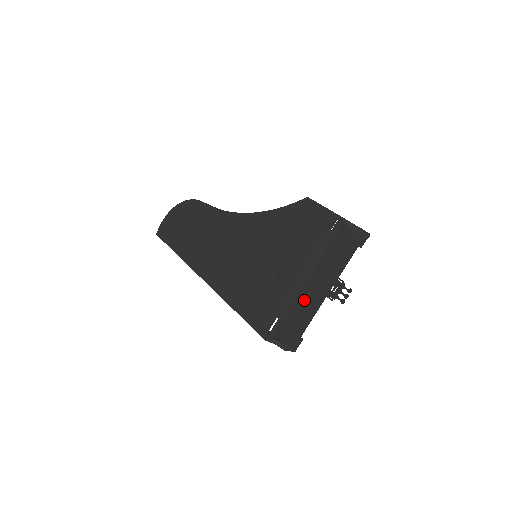
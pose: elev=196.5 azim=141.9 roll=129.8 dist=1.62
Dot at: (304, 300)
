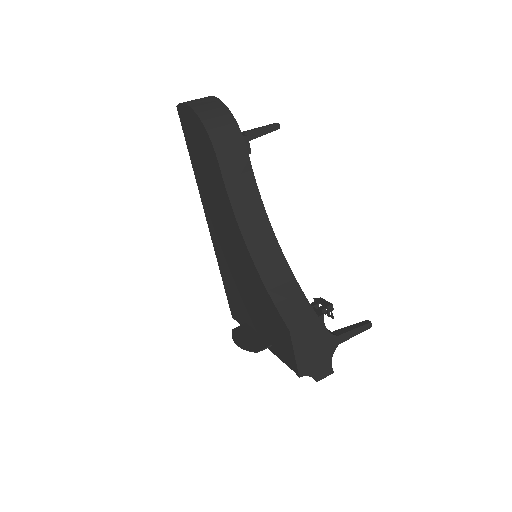
Dot at: occluded
